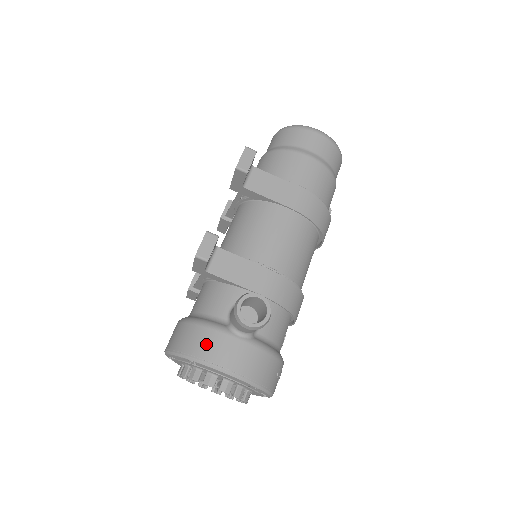
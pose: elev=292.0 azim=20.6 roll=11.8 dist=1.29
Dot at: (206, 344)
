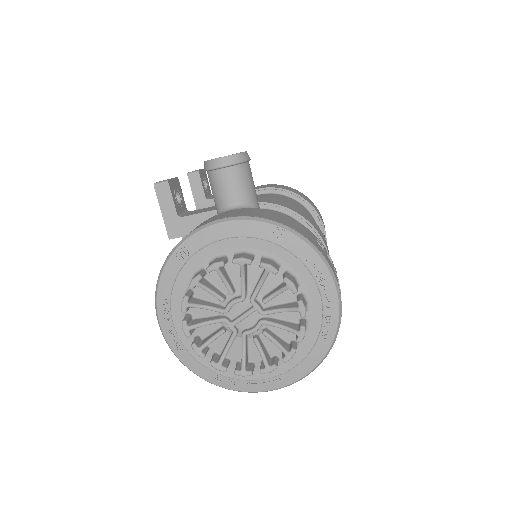
Dot at: occluded
